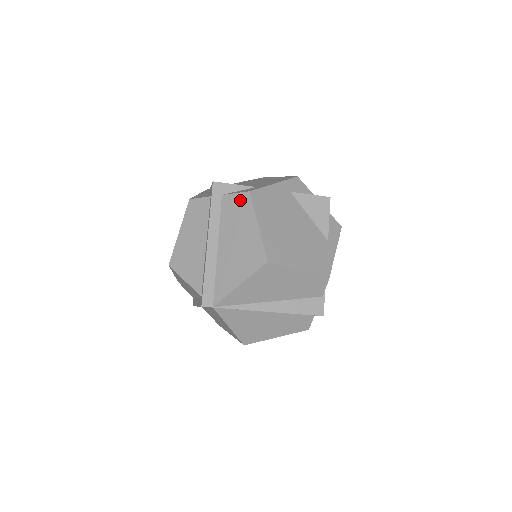
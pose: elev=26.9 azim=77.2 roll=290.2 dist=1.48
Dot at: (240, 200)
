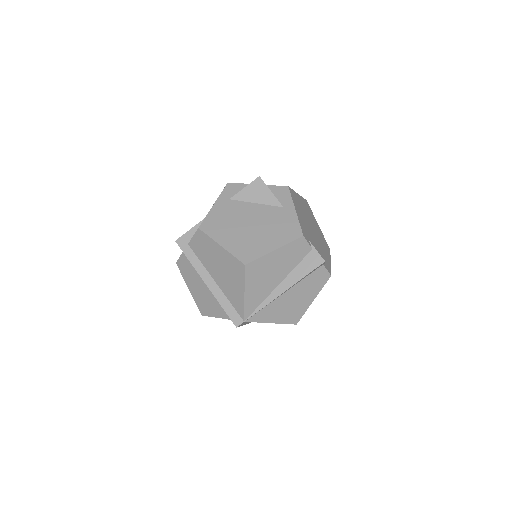
Dot at: (199, 238)
